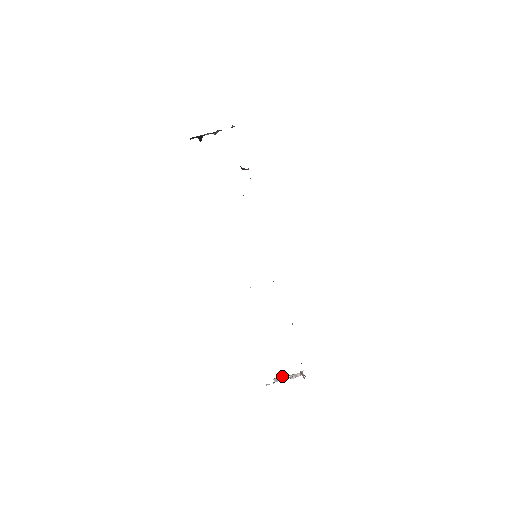
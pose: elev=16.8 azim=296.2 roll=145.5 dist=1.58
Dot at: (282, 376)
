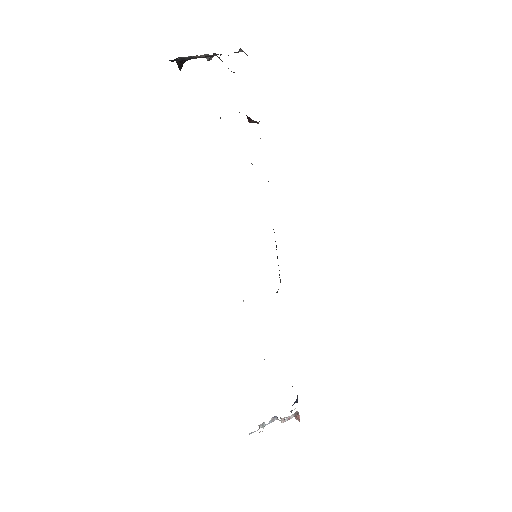
Dot at: occluded
